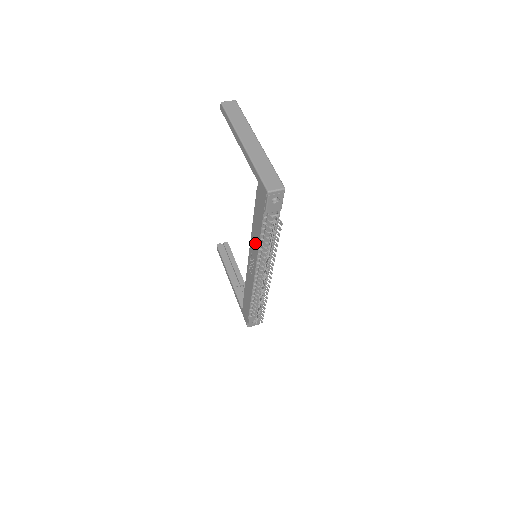
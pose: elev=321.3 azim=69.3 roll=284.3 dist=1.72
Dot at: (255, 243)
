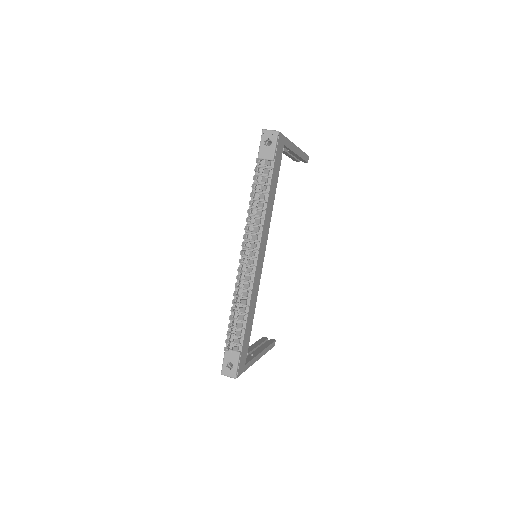
Dot at: occluded
